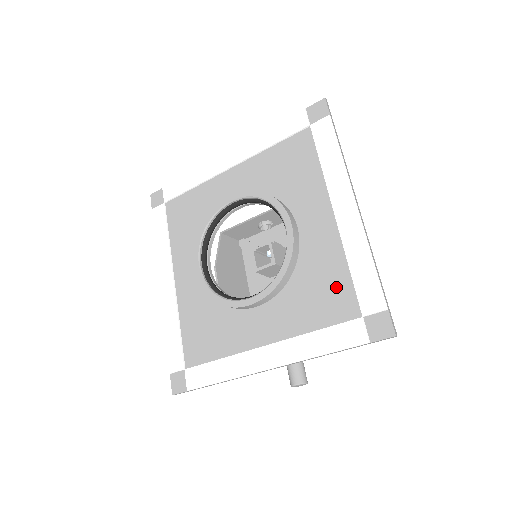
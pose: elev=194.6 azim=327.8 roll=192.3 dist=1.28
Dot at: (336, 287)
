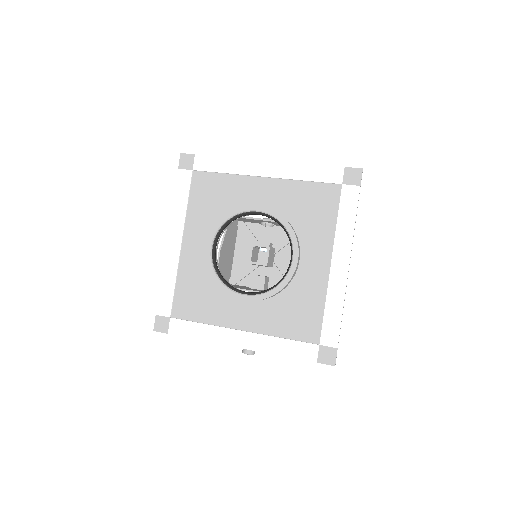
Dot at: (310, 316)
